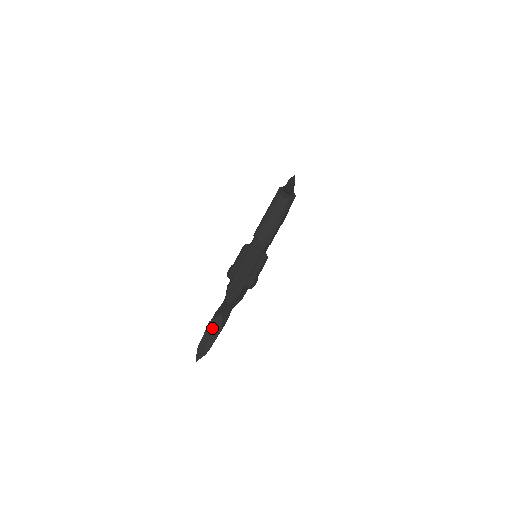
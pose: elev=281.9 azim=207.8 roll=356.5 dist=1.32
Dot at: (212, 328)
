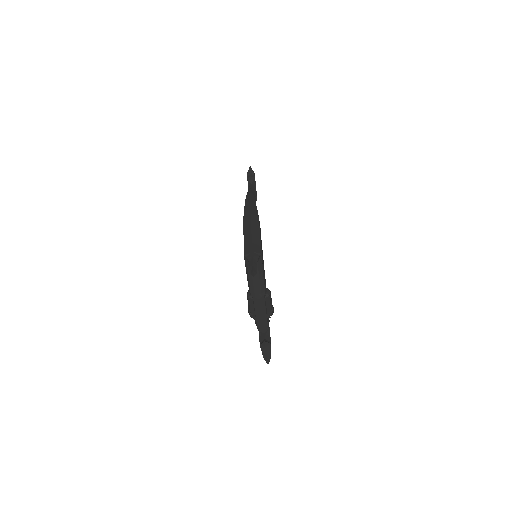
Dot at: (264, 348)
